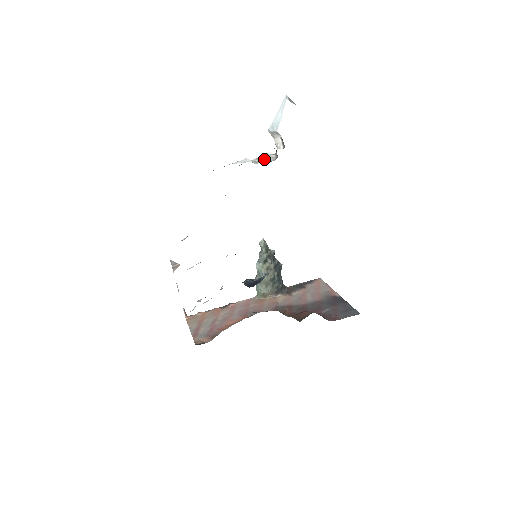
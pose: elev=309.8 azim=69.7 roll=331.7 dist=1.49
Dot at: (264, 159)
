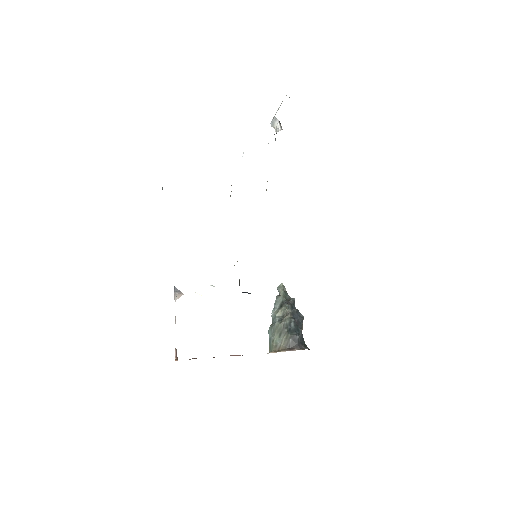
Dot at: occluded
